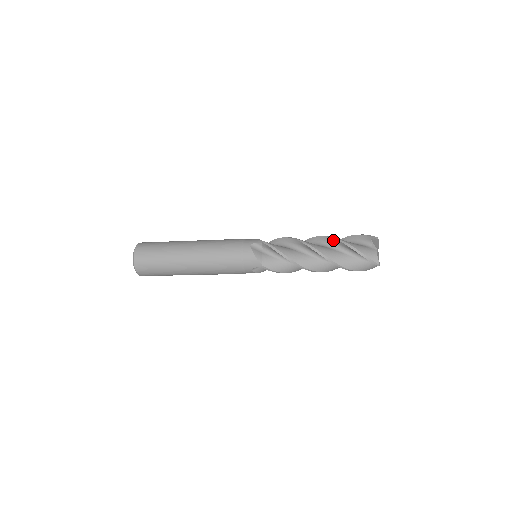
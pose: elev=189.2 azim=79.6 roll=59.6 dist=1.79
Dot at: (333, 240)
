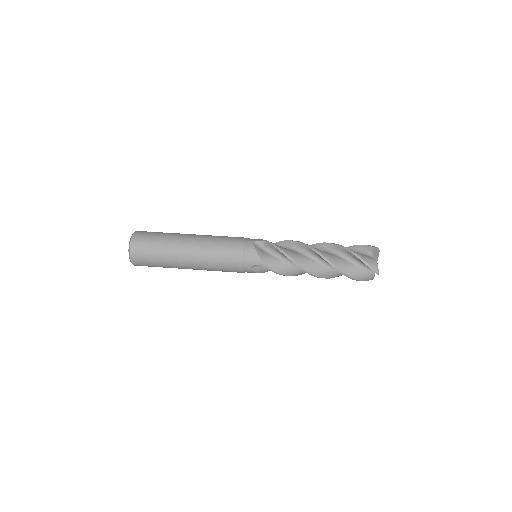
Dot at: occluded
